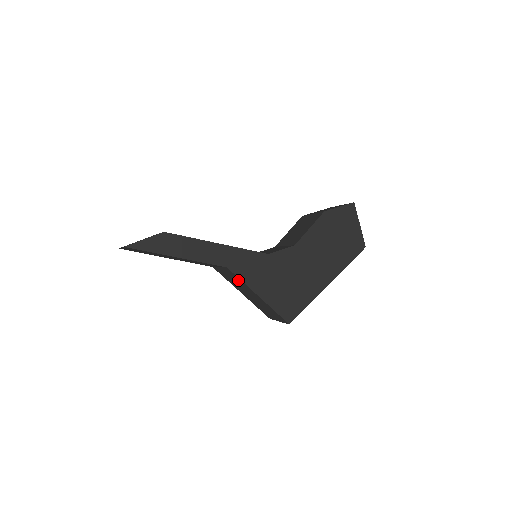
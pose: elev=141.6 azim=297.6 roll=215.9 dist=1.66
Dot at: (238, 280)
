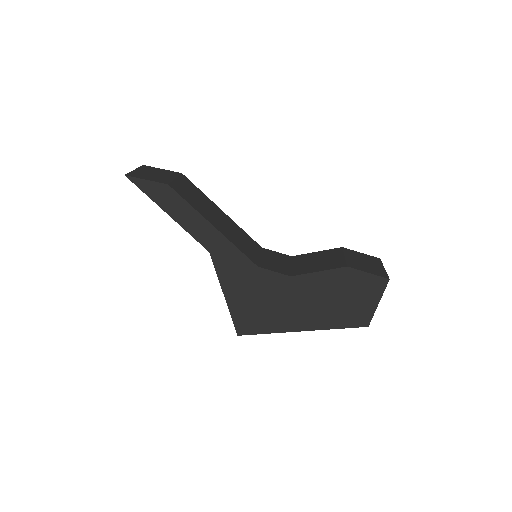
Dot at: occluded
